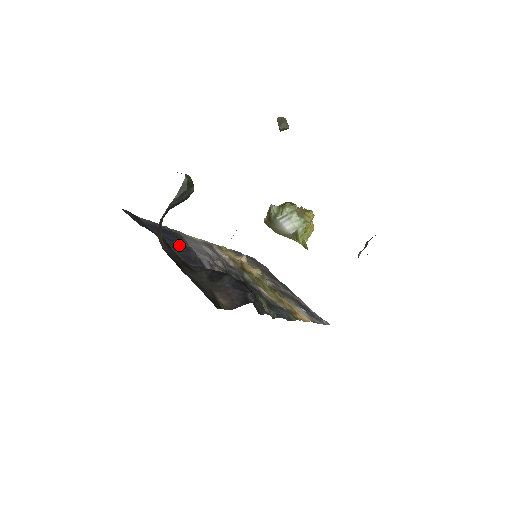
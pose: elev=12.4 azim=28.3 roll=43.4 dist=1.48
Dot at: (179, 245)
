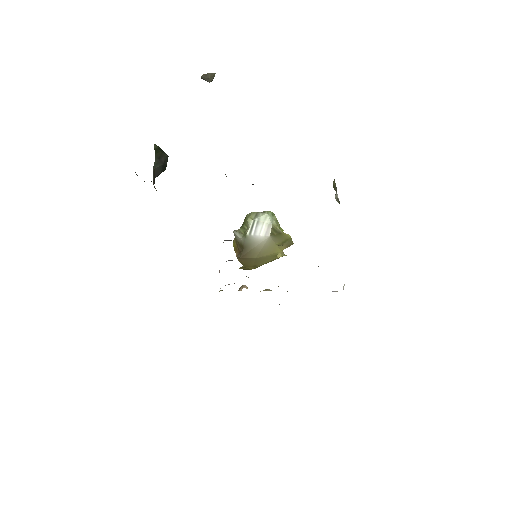
Dot at: occluded
